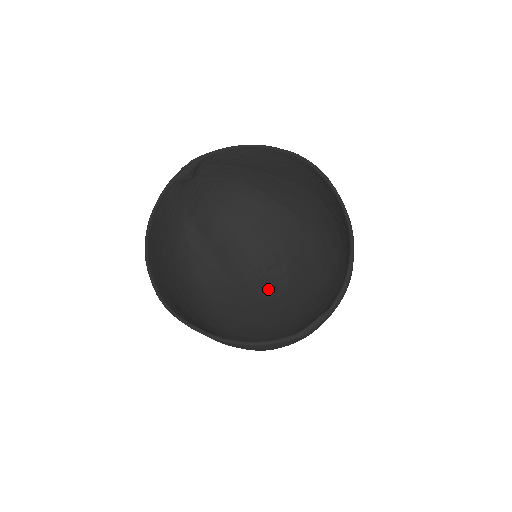
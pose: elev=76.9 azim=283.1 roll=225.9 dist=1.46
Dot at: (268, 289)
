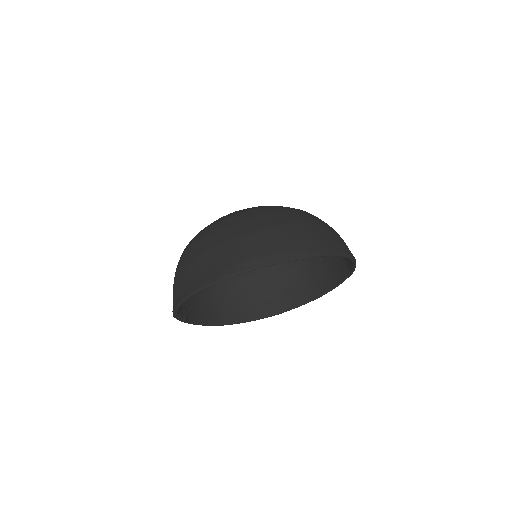
Dot at: occluded
